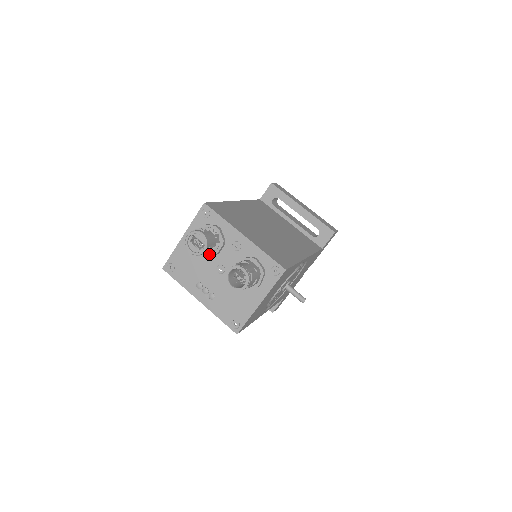
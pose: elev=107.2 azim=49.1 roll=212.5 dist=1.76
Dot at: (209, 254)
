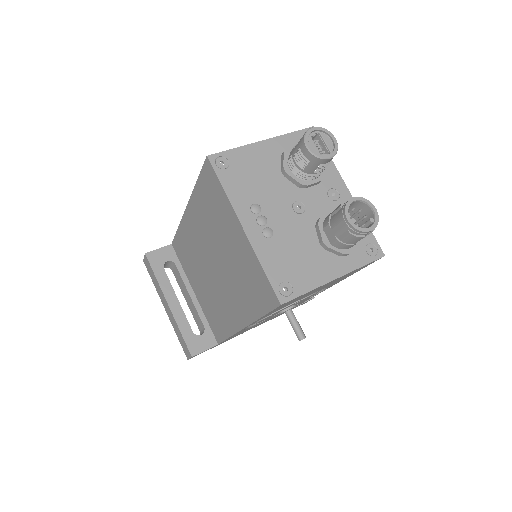
Dot at: (297, 179)
